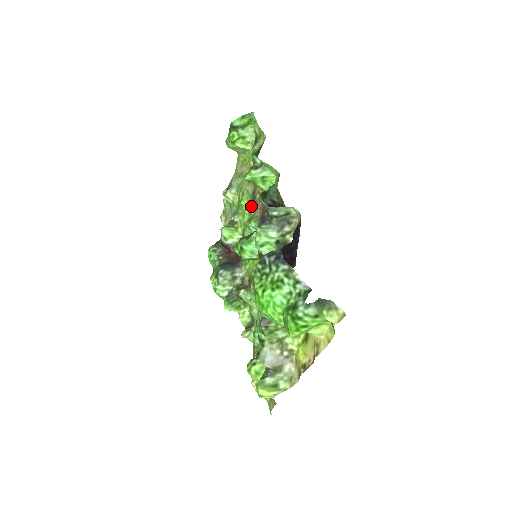
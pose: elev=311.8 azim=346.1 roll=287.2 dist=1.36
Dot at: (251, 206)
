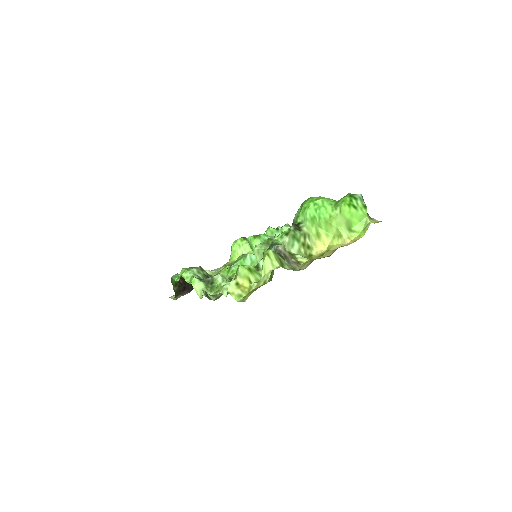
Dot at: occluded
